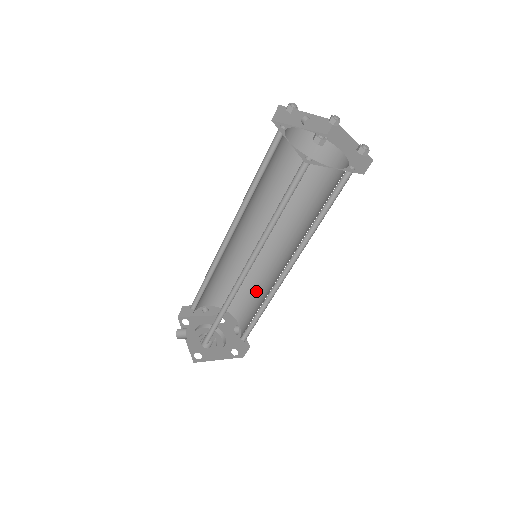
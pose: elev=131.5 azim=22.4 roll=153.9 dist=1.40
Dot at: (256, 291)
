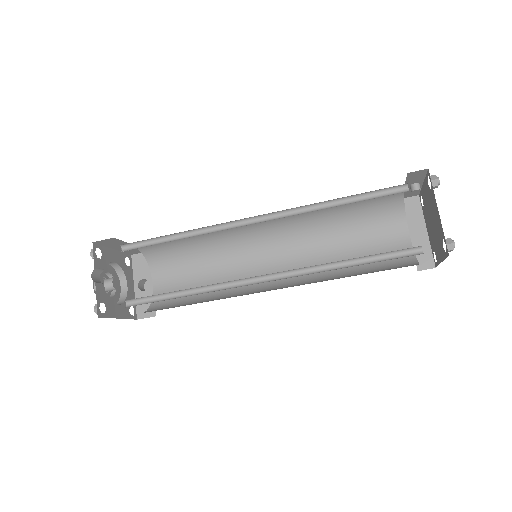
Dot at: (205, 268)
